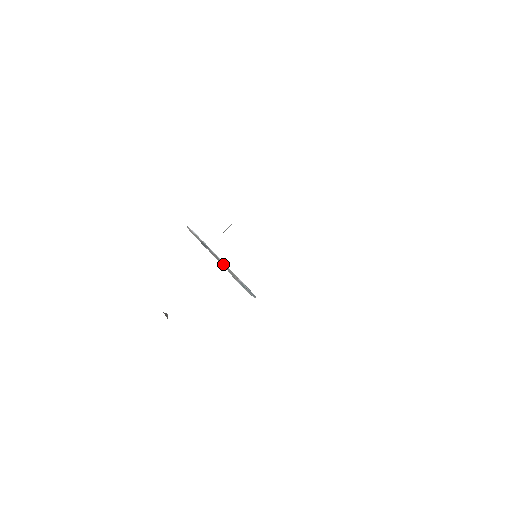
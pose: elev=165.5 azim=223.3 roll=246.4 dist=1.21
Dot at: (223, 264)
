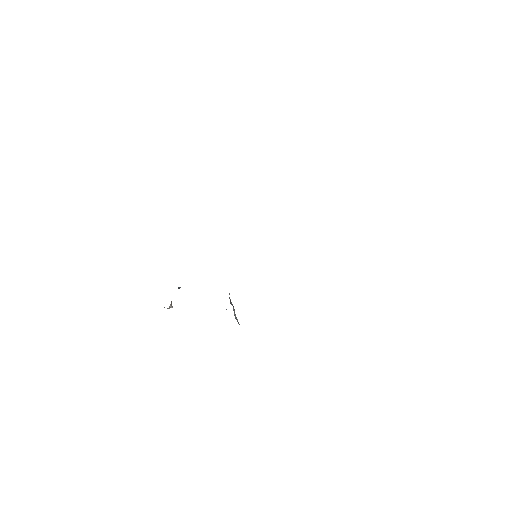
Dot at: (234, 311)
